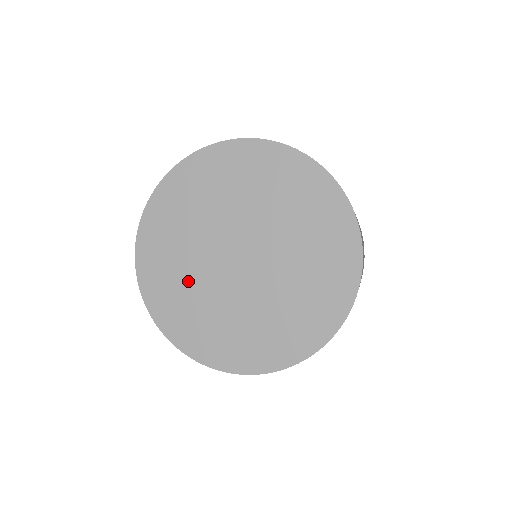
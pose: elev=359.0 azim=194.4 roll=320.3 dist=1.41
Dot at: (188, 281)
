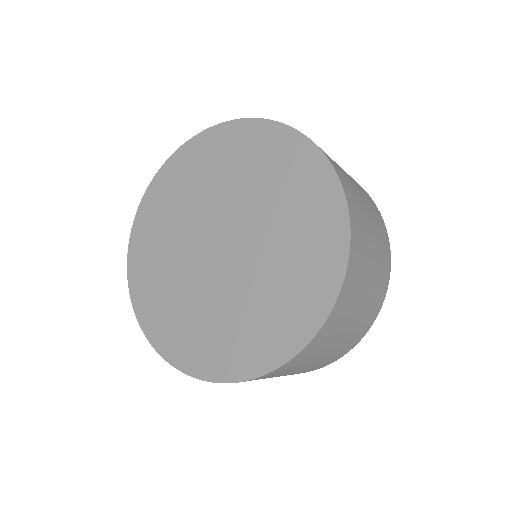
Dot at: (204, 314)
